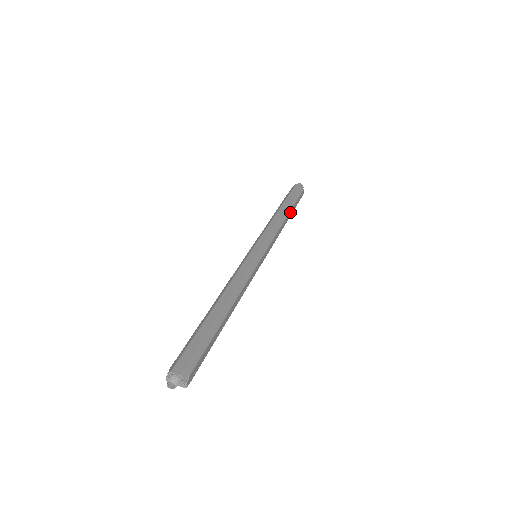
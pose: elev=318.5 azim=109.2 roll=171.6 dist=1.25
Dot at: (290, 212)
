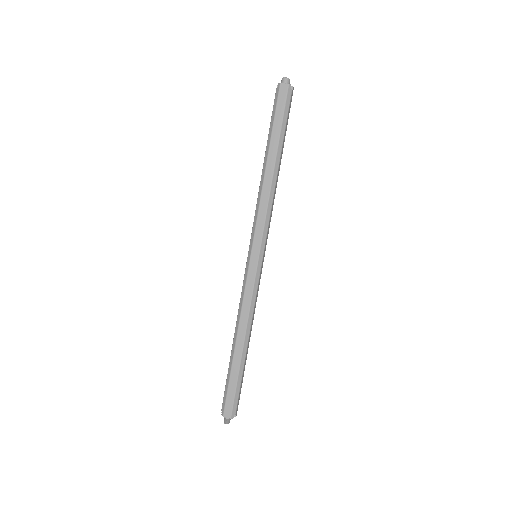
Dot at: (280, 157)
